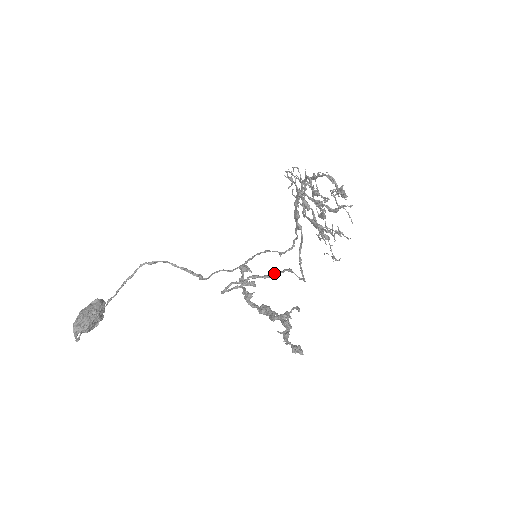
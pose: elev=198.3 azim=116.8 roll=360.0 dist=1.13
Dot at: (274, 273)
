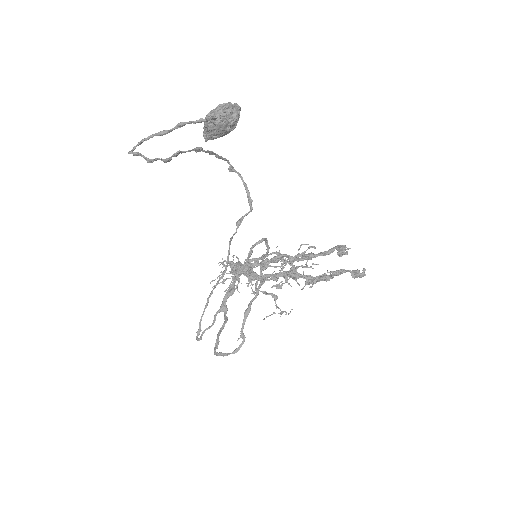
Dot at: (261, 283)
